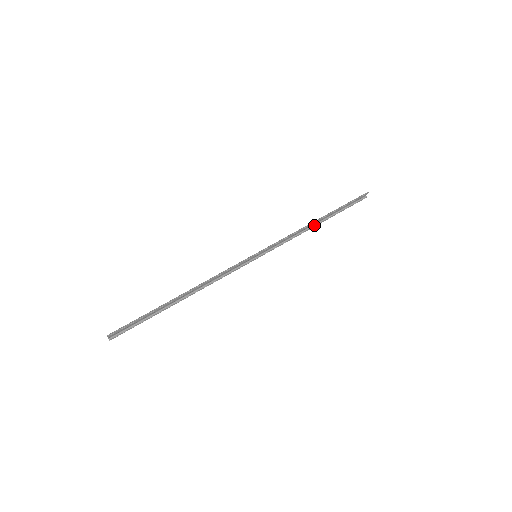
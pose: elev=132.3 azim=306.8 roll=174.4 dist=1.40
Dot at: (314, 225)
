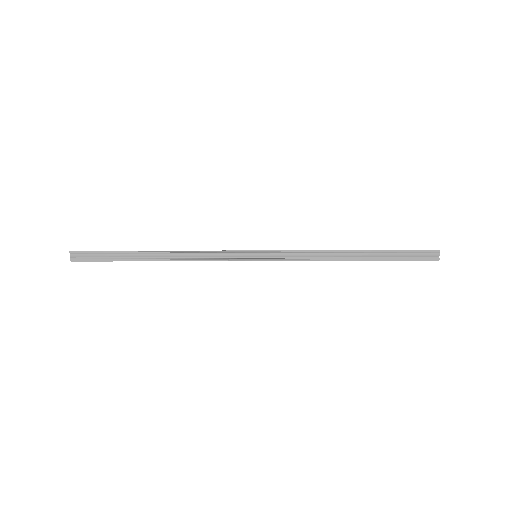
Dot at: (346, 258)
